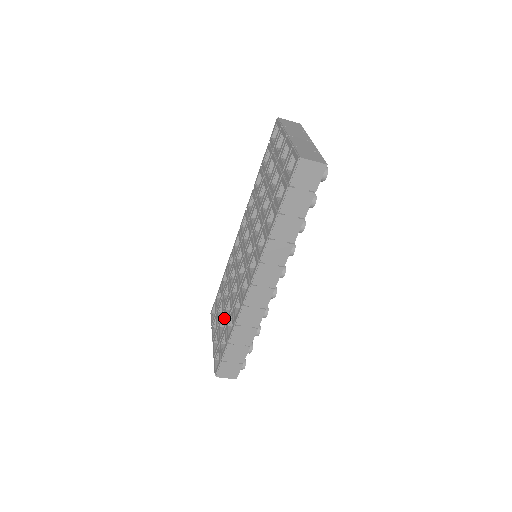
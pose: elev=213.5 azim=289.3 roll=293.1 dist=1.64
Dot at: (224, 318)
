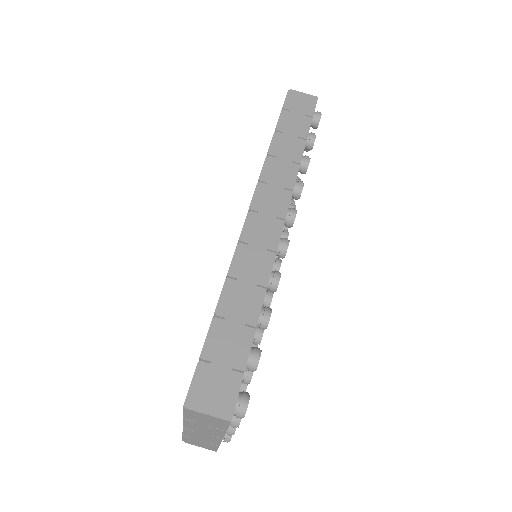
Dot at: occluded
